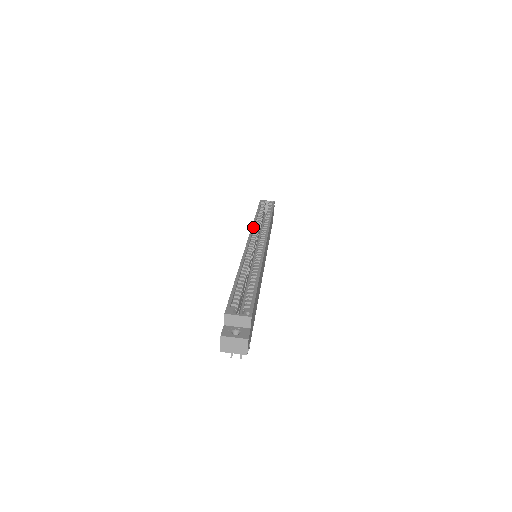
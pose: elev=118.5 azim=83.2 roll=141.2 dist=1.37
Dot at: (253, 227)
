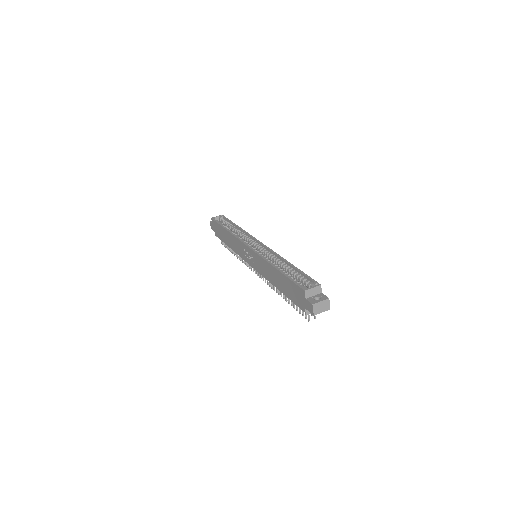
Dot at: (238, 237)
